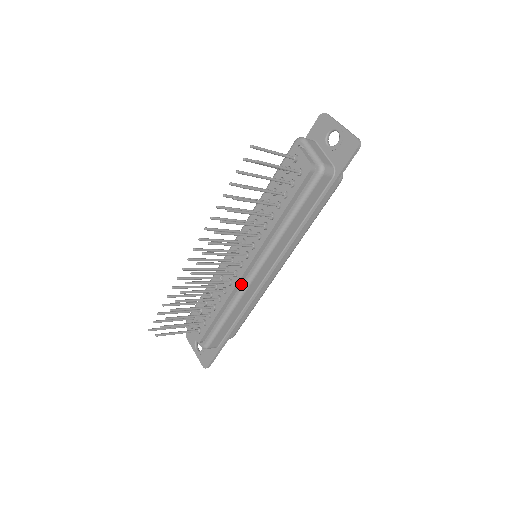
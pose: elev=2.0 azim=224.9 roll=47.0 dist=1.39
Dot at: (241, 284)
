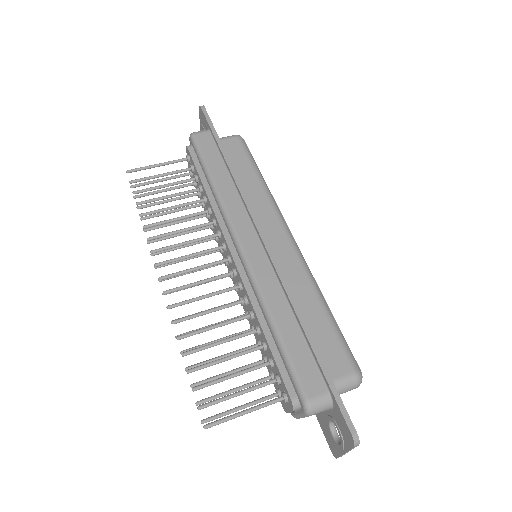
Dot at: occluded
